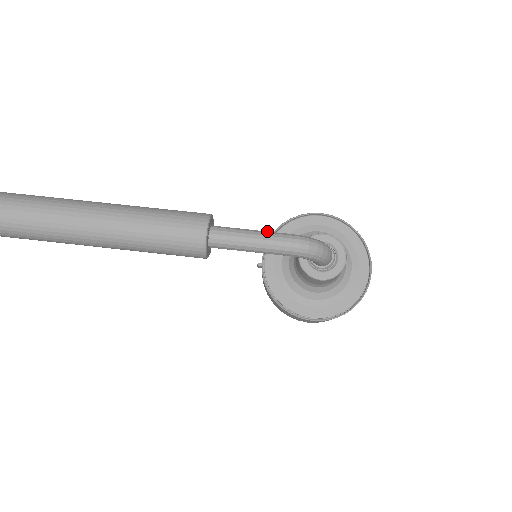
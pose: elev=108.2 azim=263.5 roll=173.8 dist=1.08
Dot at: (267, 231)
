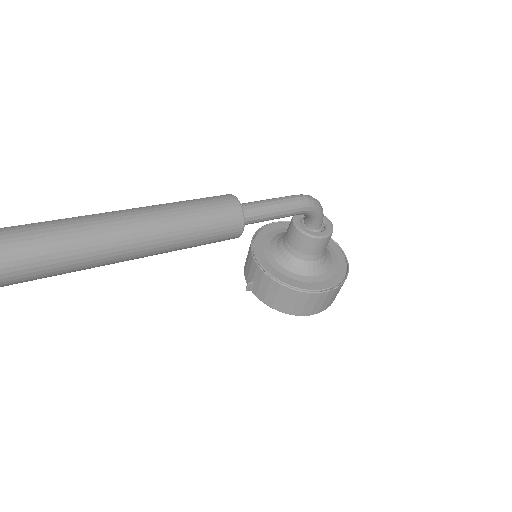
Dot at: occluded
